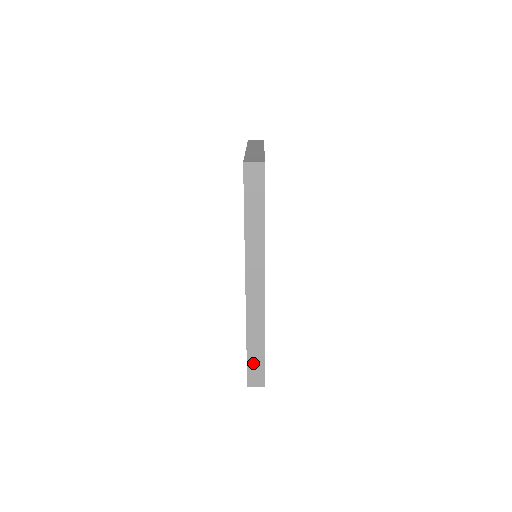
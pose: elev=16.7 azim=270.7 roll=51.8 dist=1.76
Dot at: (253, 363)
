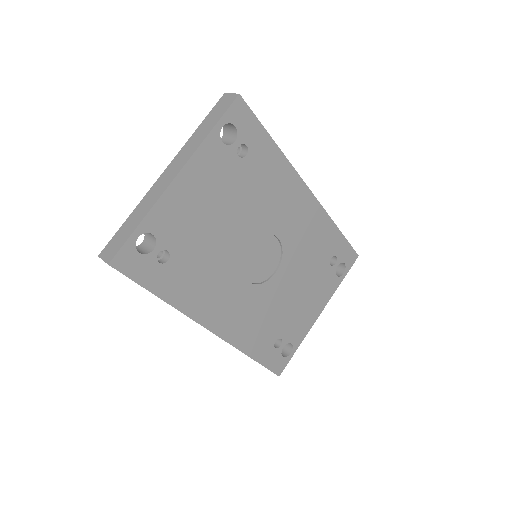
Dot at: occluded
